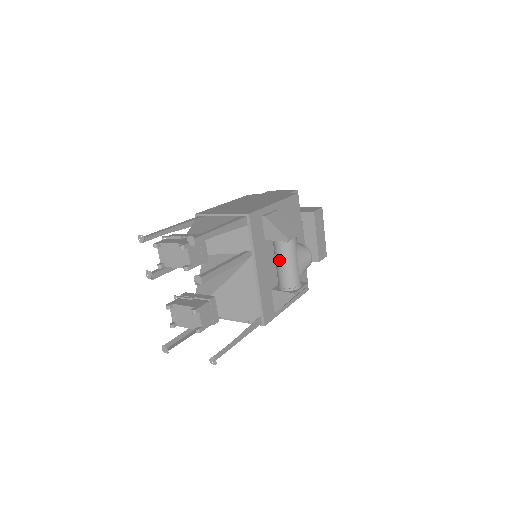
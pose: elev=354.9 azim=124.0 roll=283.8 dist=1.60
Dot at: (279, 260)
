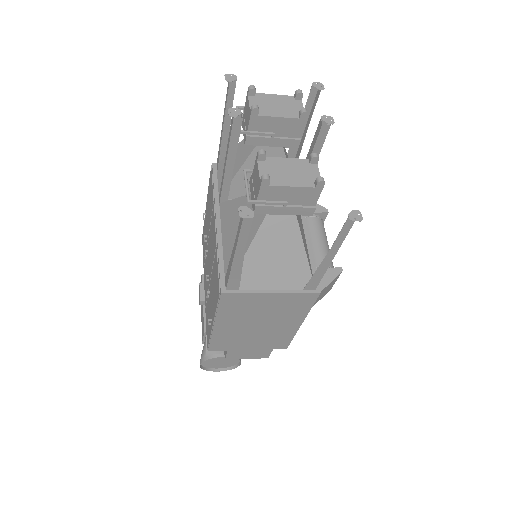
Dot at: (314, 234)
